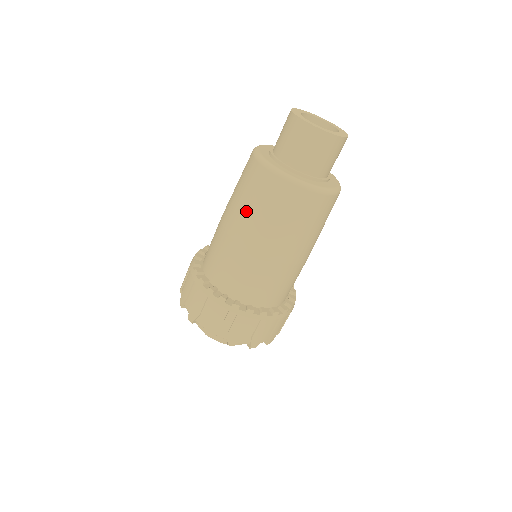
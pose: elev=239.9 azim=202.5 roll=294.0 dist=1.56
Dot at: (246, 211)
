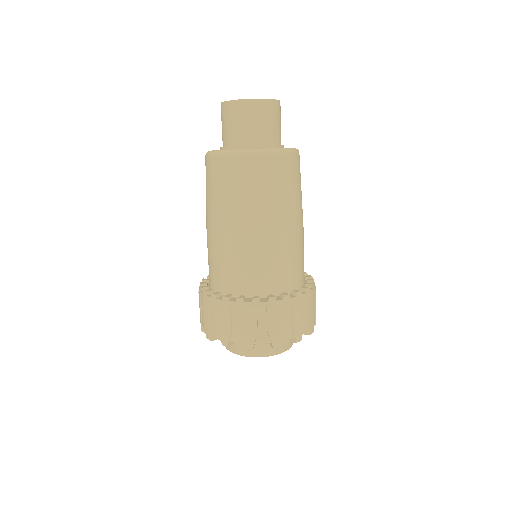
Dot at: (206, 201)
